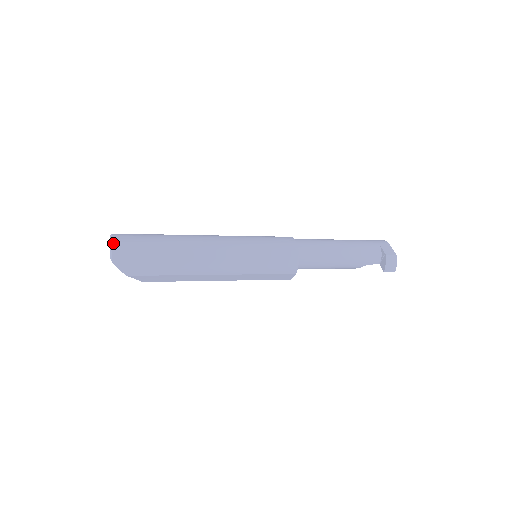
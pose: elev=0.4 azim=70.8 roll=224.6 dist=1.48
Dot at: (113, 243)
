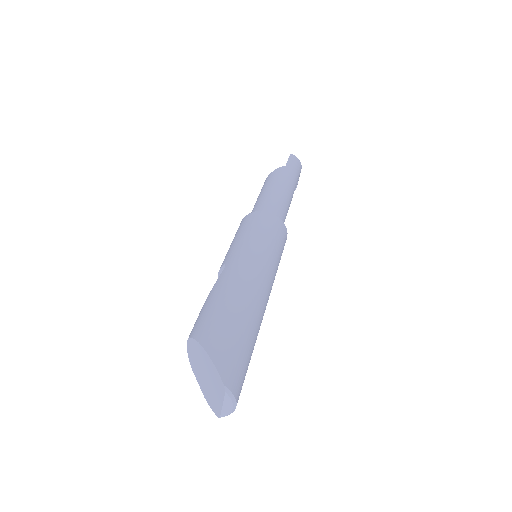
Dot at: occluded
